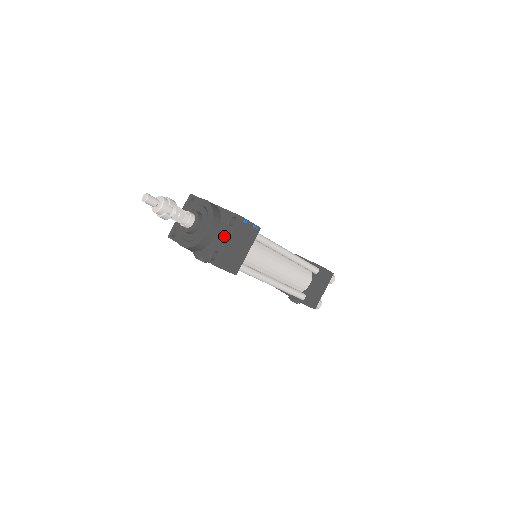
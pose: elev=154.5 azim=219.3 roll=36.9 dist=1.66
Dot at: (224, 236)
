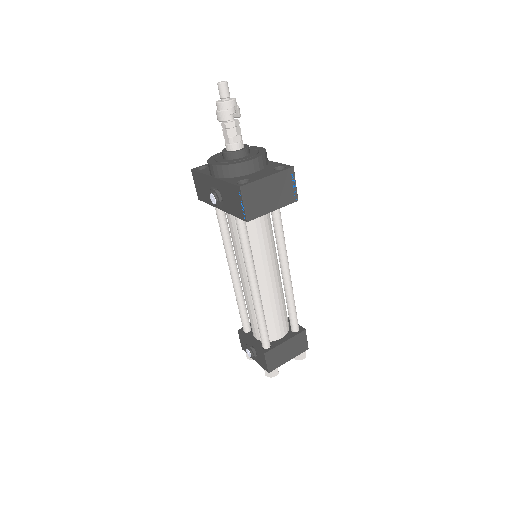
Dot at: (264, 173)
